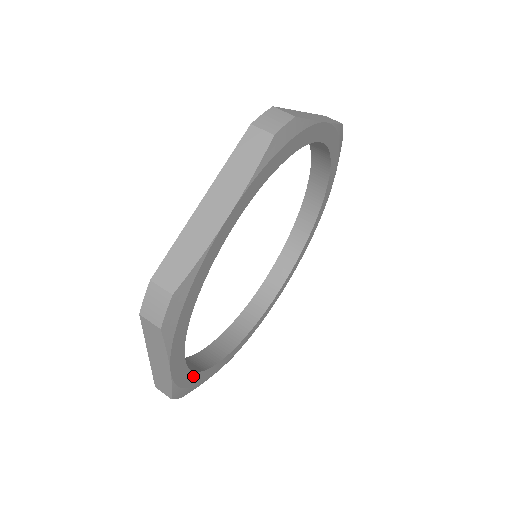
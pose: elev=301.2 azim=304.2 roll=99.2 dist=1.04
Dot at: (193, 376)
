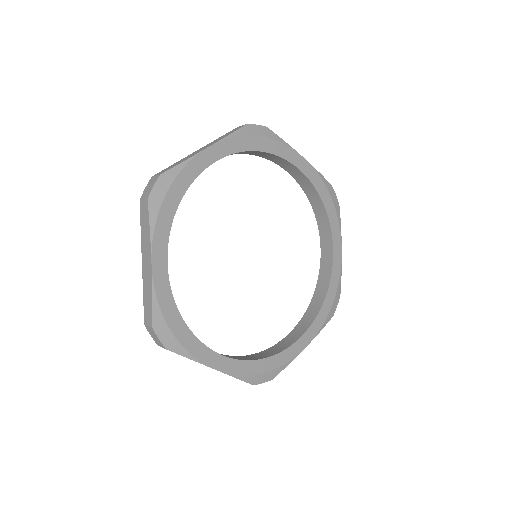
Dot at: (179, 195)
